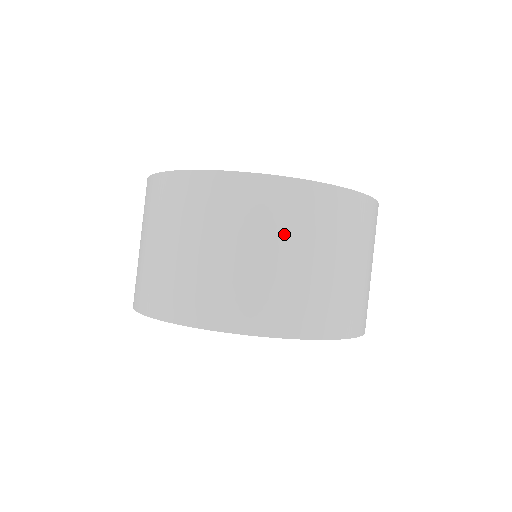
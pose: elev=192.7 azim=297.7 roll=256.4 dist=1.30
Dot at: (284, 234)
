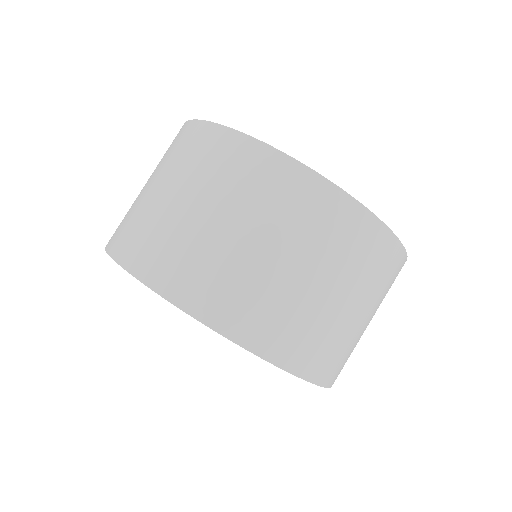
Dot at: (292, 235)
